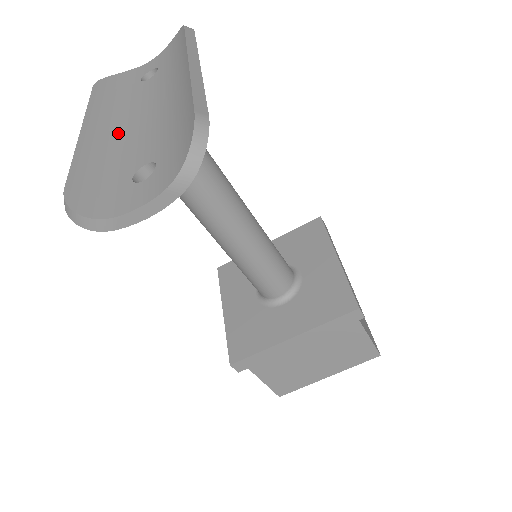
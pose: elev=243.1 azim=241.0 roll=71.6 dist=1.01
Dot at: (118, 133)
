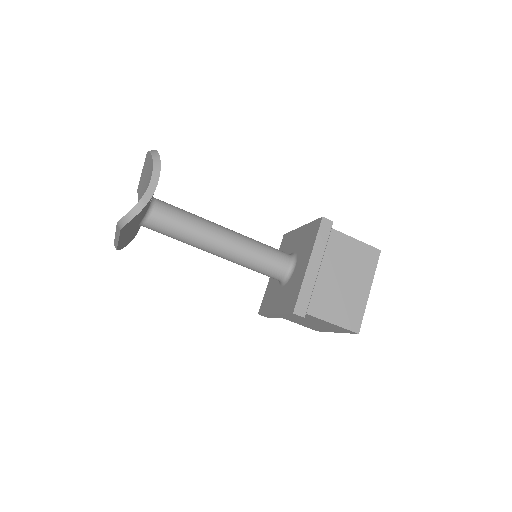
Dot at: occluded
